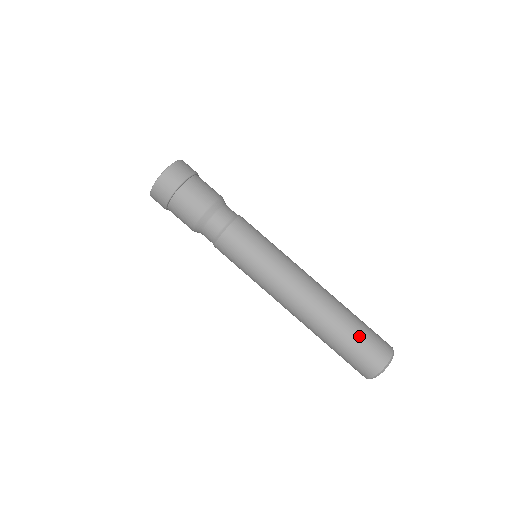
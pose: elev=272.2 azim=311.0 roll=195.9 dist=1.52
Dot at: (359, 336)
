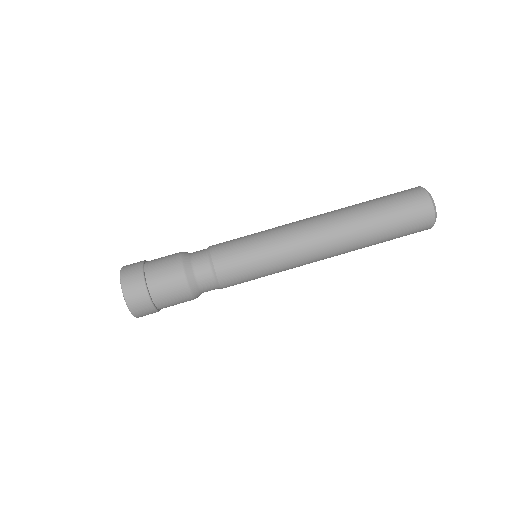
Dot at: (395, 227)
